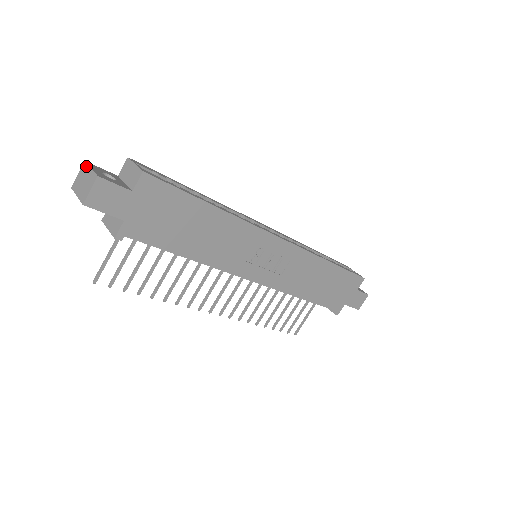
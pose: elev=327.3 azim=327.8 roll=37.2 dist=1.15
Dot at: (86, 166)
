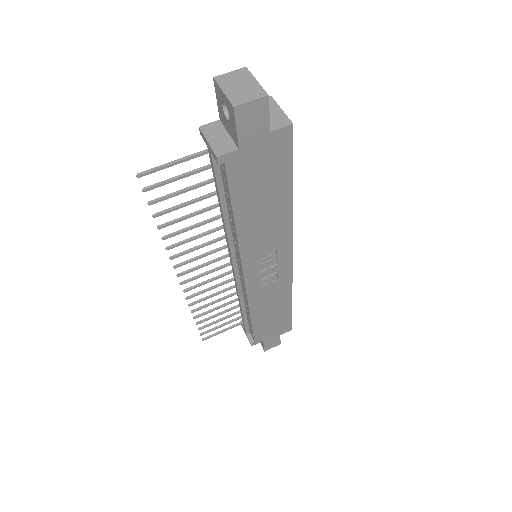
Dot at: (248, 73)
